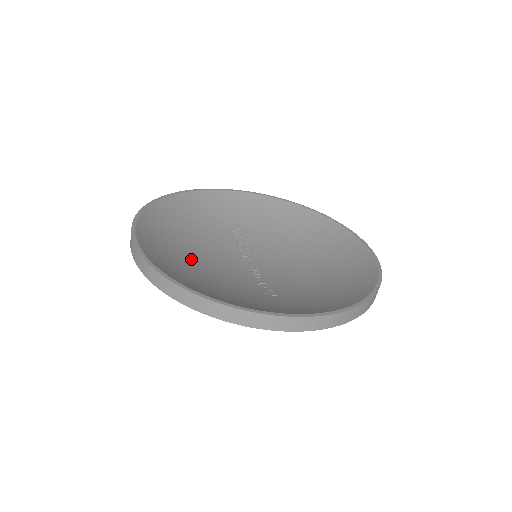
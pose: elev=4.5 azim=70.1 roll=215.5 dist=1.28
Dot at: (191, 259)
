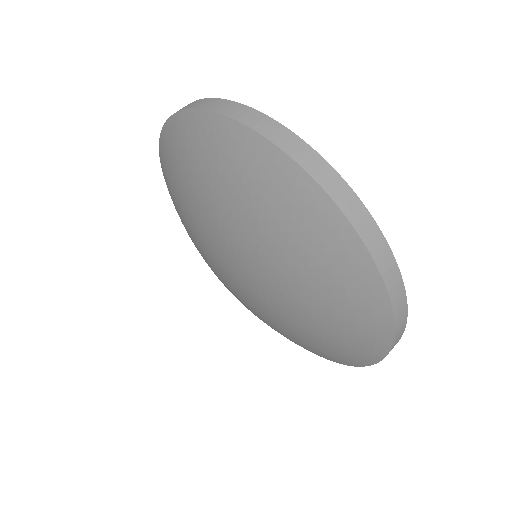
Dot at: occluded
